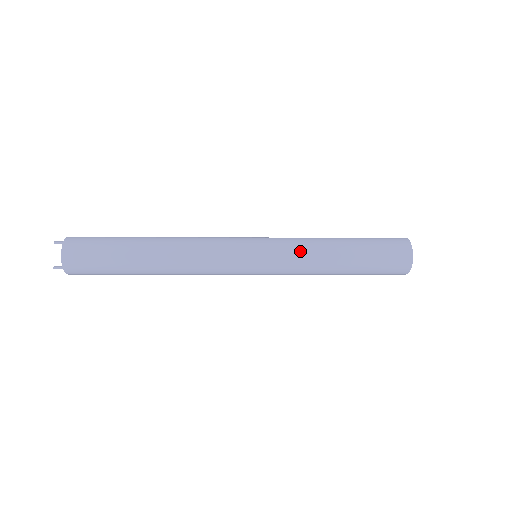
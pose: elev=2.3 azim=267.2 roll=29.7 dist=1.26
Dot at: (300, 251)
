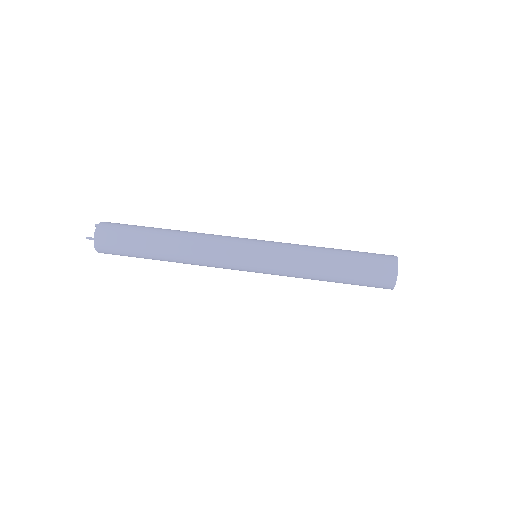
Dot at: (291, 275)
